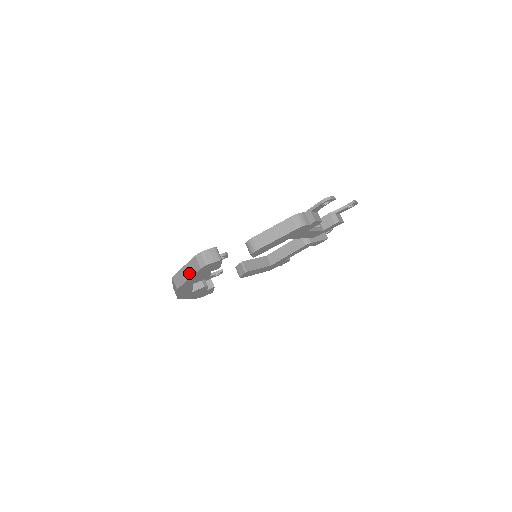
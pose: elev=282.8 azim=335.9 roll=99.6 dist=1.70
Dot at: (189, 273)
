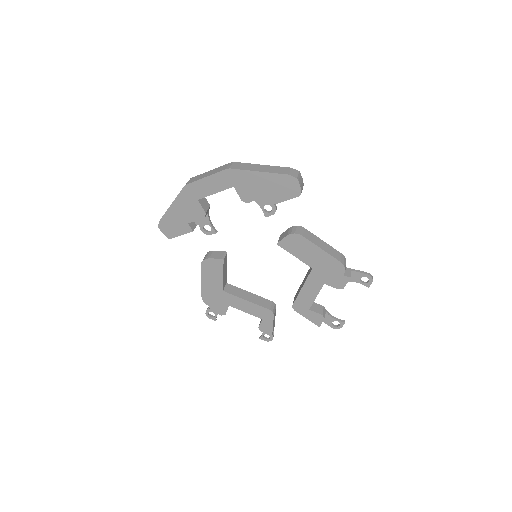
Dot at: (266, 170)
